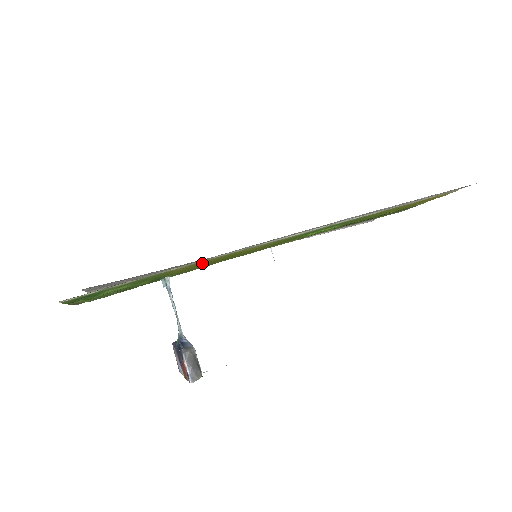
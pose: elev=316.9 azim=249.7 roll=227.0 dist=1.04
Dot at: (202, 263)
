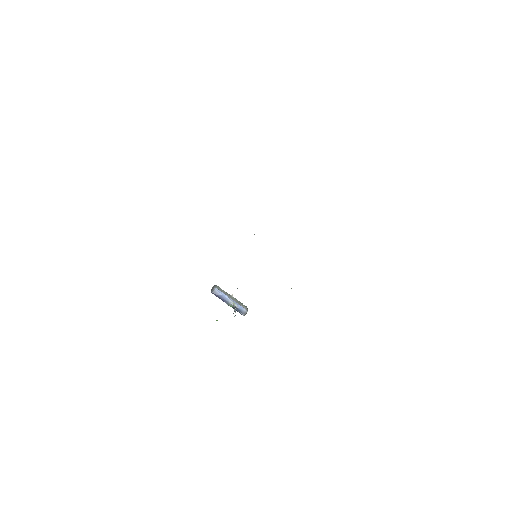
Dot at: occluded
